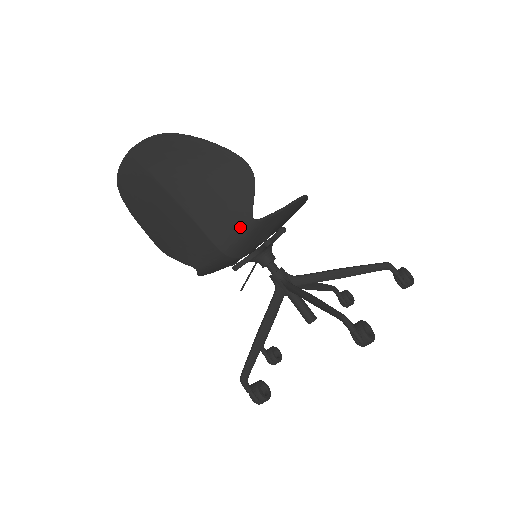
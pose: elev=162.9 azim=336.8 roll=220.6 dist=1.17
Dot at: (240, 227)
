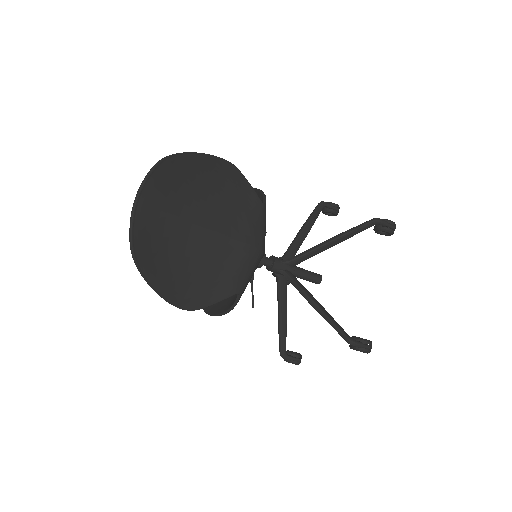
Dot at: (259, 216)
